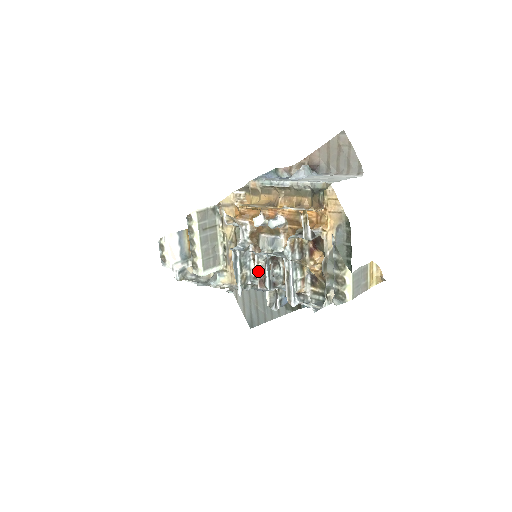
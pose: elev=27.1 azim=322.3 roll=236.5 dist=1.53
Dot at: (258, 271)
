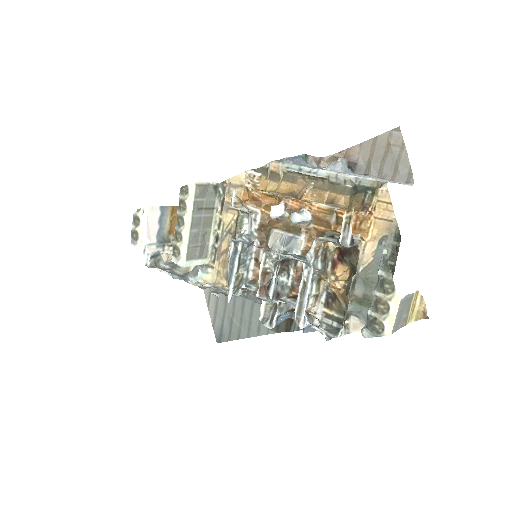
Dot at: (262, 274)
